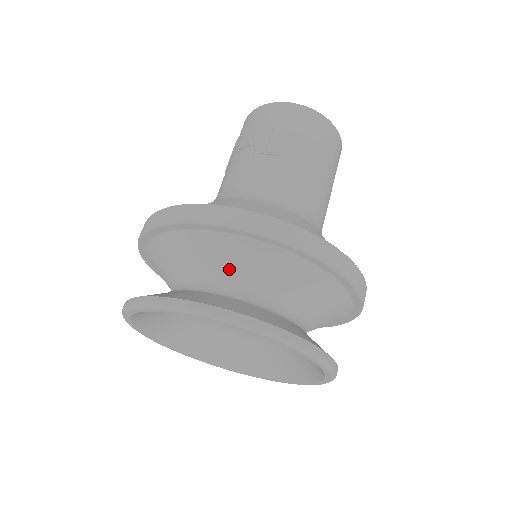
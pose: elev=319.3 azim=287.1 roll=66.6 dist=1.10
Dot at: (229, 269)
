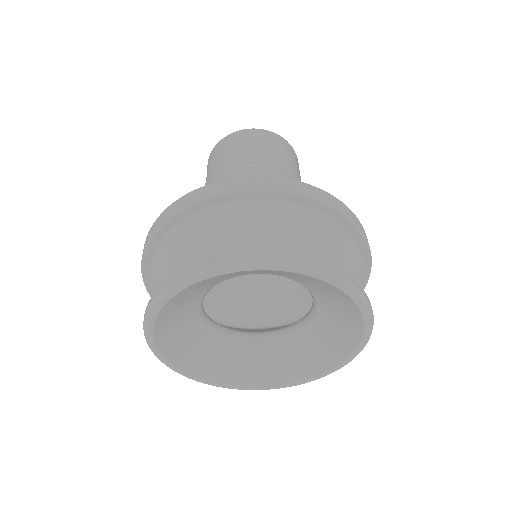
Dot at: (258, 237)
